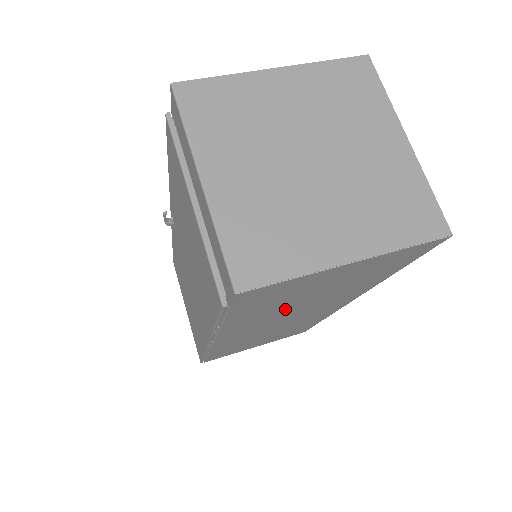
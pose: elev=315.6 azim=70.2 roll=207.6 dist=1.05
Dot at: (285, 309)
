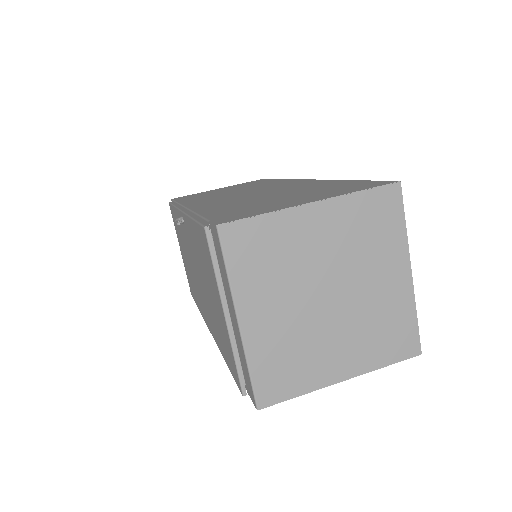
Dot at: occluded
